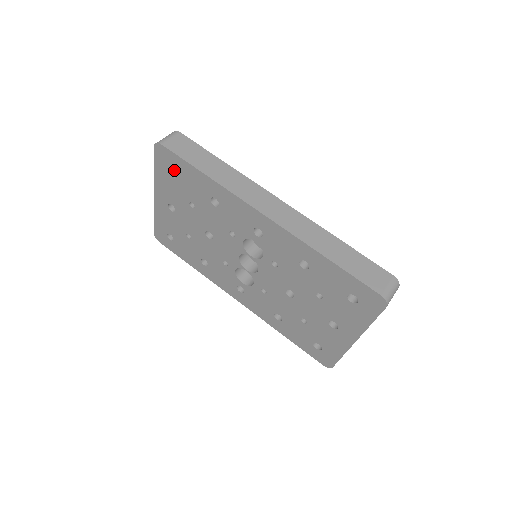
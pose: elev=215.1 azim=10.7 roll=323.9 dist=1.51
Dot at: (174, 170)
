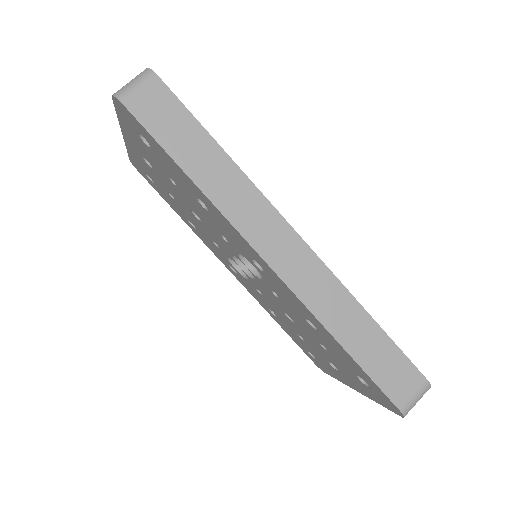
Dot at: occluded
